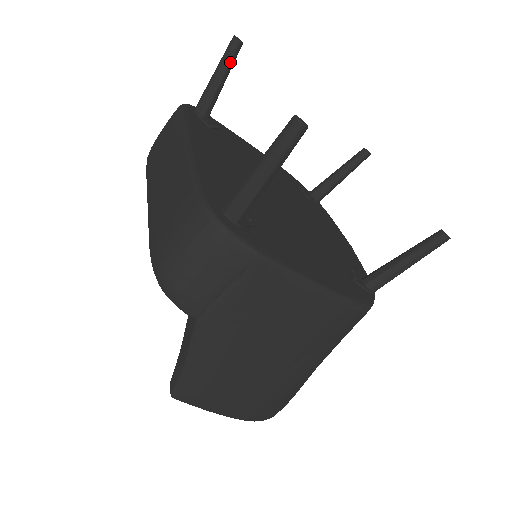
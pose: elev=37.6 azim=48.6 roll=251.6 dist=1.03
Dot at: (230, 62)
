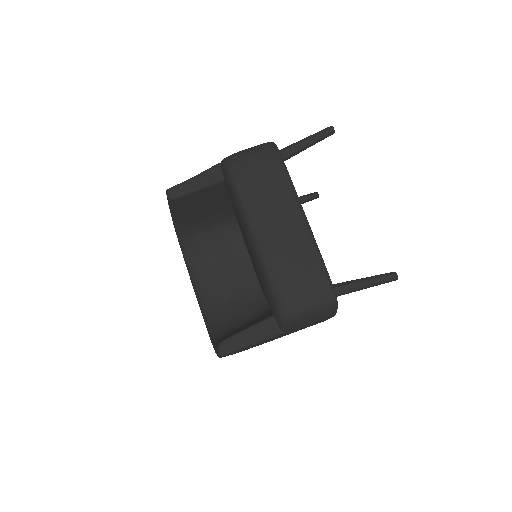
Dot at: occluded
